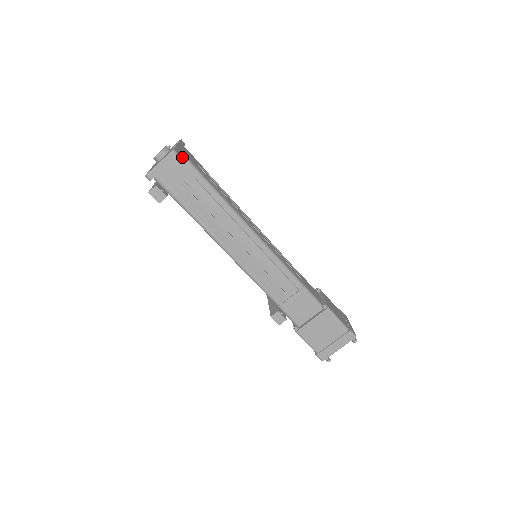
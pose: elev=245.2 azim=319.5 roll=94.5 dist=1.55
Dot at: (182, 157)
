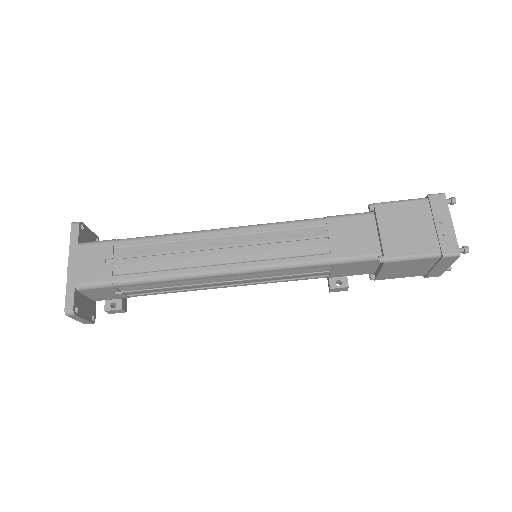
Dot at: (82, 289)
